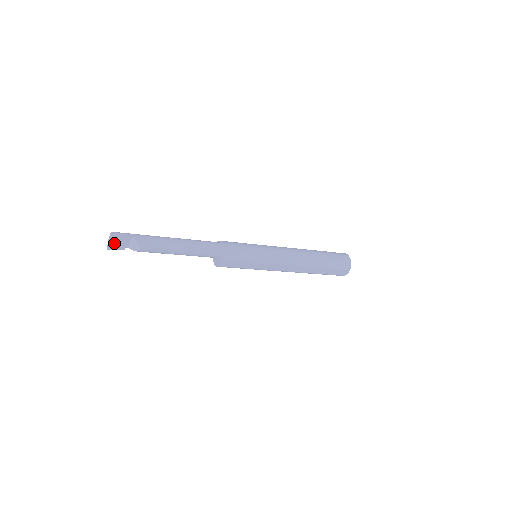
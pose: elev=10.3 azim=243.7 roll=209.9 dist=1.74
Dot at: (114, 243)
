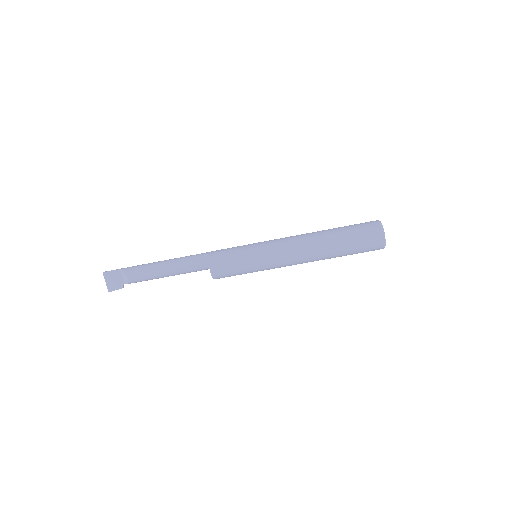
Dot at: (110, 282)
